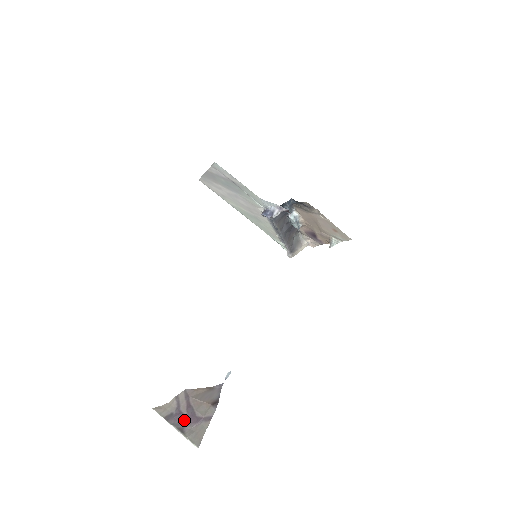
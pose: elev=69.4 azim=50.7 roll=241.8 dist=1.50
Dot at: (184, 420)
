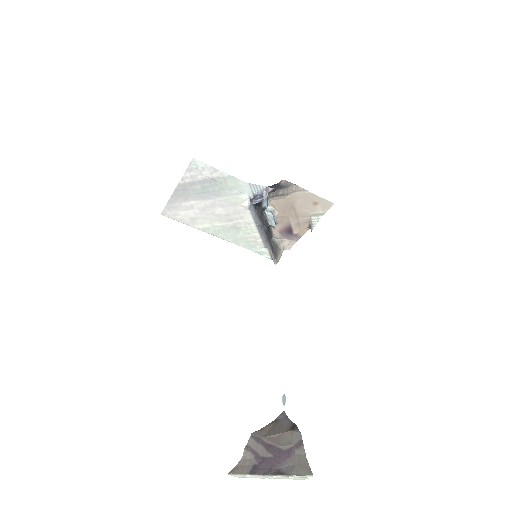
Dot at: (273, 463)
